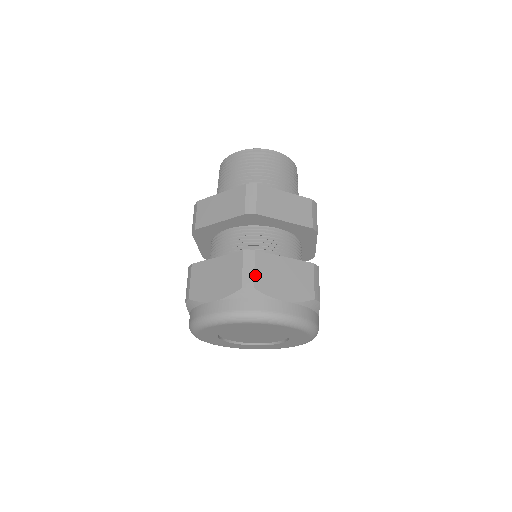
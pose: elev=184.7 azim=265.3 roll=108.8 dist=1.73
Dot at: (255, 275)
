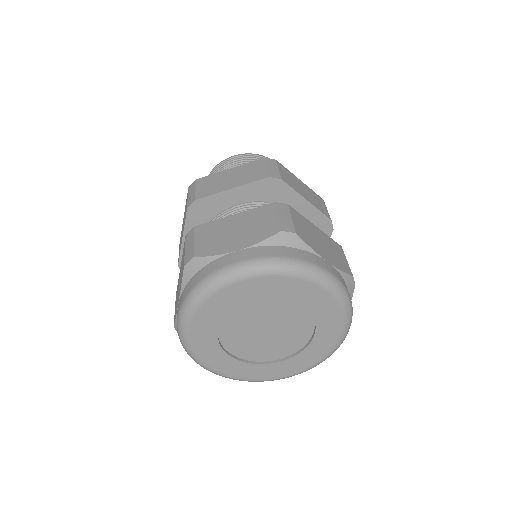
Dot at: (294, 223)
